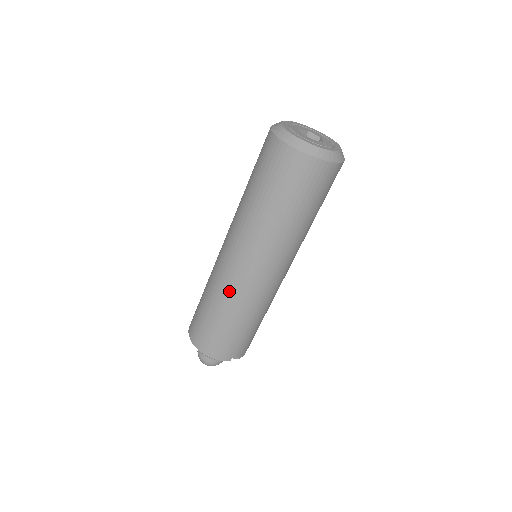
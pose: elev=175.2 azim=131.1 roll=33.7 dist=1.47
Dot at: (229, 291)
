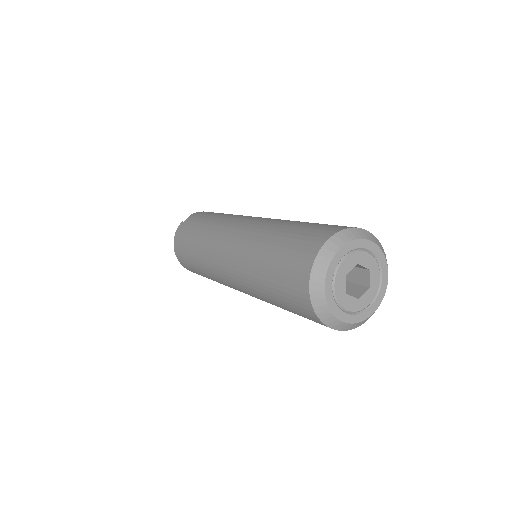
Dot at: (225, 285)
